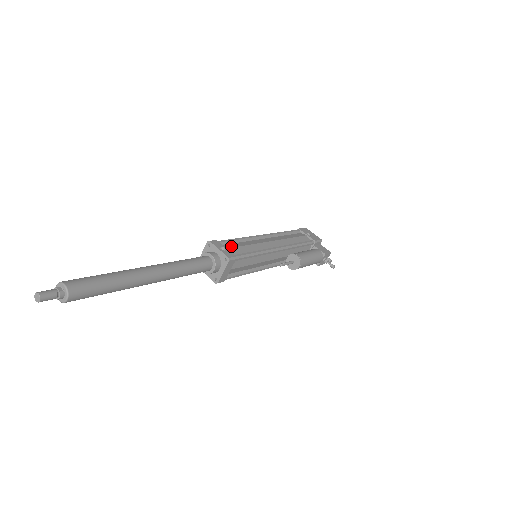
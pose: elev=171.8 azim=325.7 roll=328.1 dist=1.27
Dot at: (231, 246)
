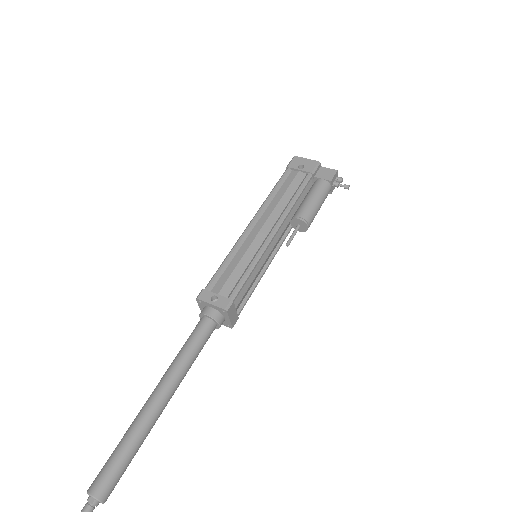
Dot at: (222, 282)
